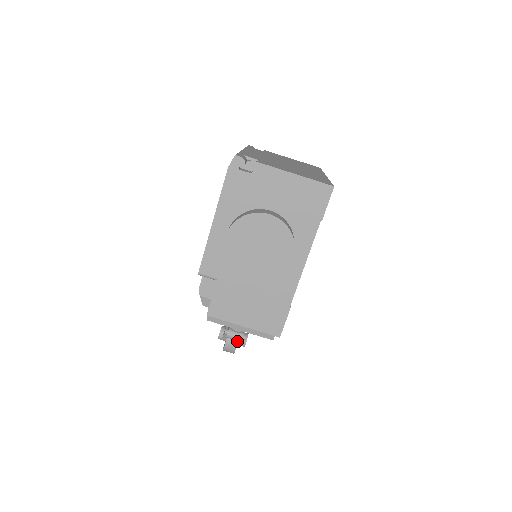
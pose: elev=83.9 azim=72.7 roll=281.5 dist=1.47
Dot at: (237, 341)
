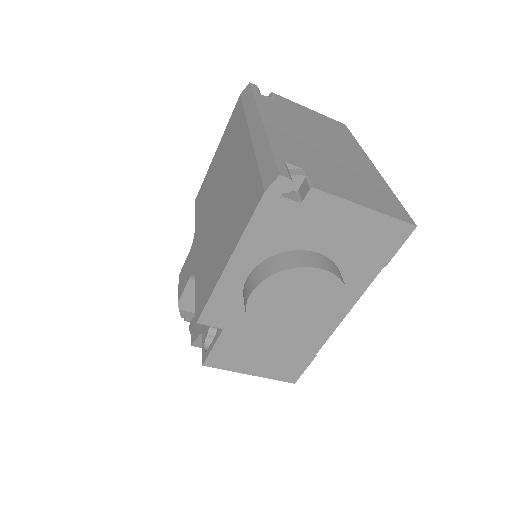
Dot at: occluded
